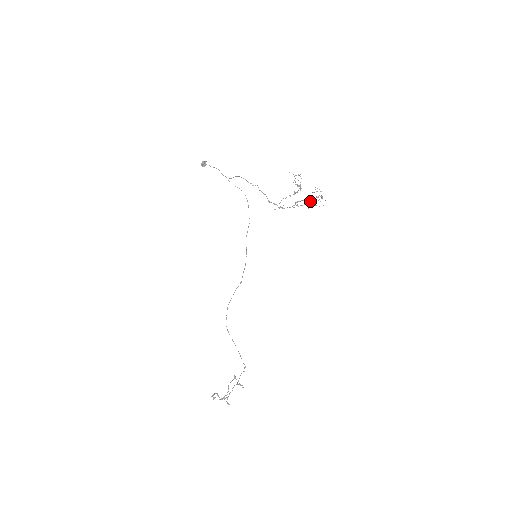
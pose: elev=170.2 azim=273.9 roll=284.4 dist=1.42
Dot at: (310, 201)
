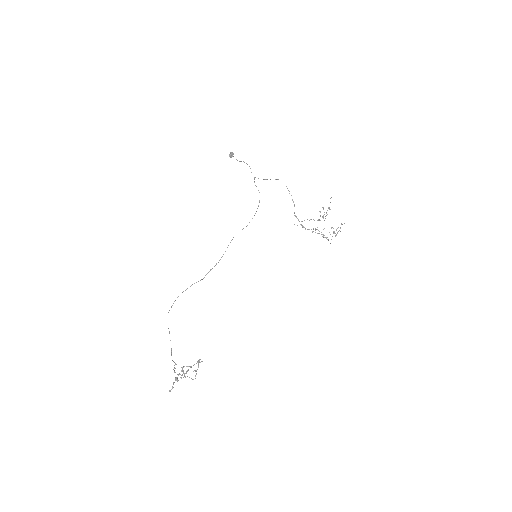
Dot at: (323, 234)
